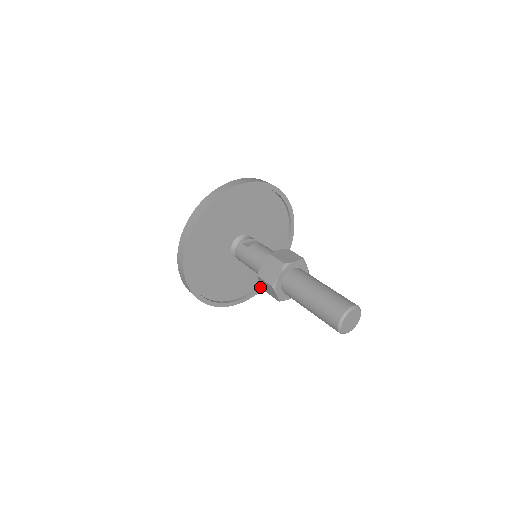
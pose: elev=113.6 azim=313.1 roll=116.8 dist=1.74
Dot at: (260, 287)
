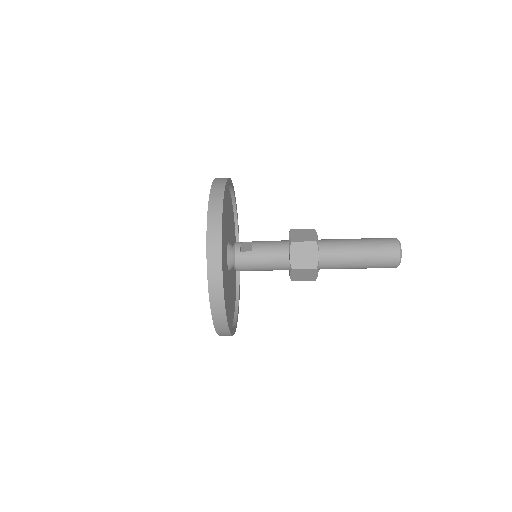
Dot at: (238, 289)
